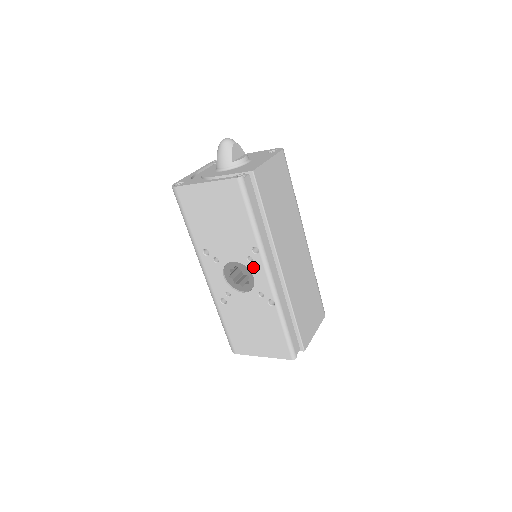
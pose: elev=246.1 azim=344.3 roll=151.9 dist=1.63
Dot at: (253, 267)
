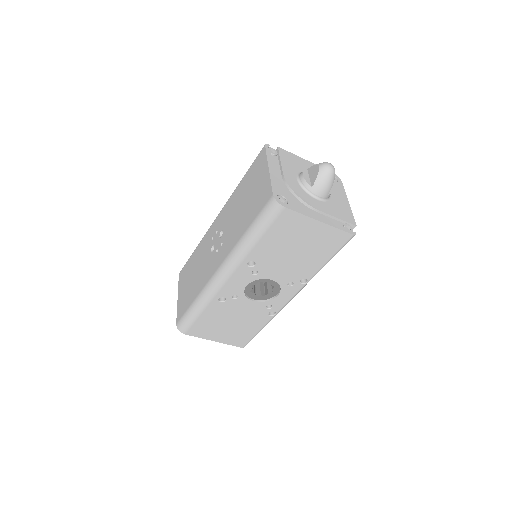
Dot at: (287, 290)
